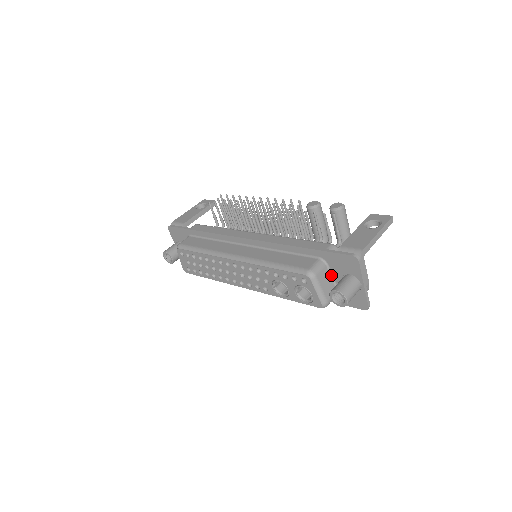
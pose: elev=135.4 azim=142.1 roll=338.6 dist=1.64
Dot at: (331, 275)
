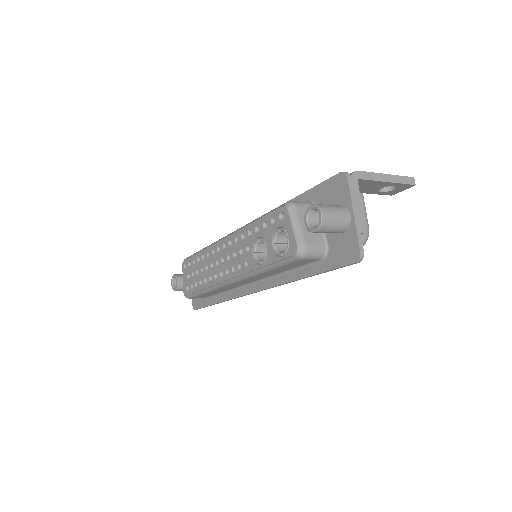
Dot at: occluded
